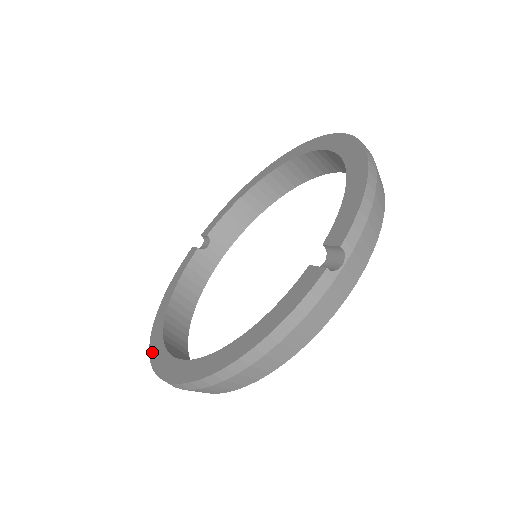
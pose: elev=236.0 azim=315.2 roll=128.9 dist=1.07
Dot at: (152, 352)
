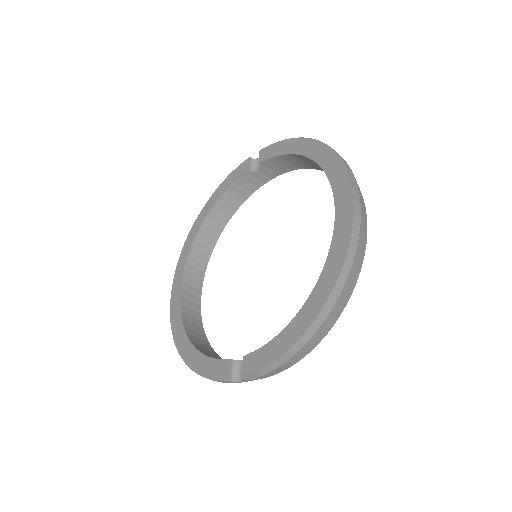
Dot at: (181, 256)
